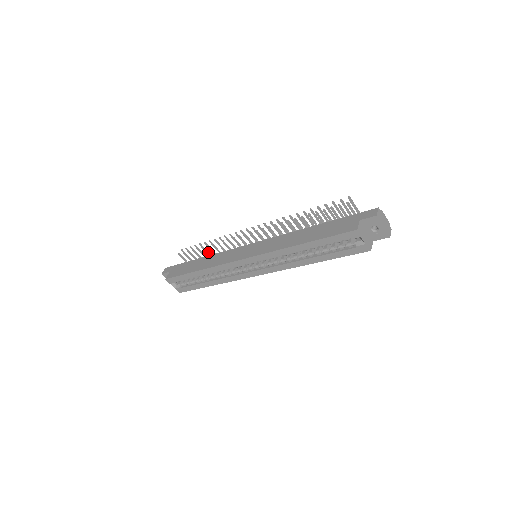
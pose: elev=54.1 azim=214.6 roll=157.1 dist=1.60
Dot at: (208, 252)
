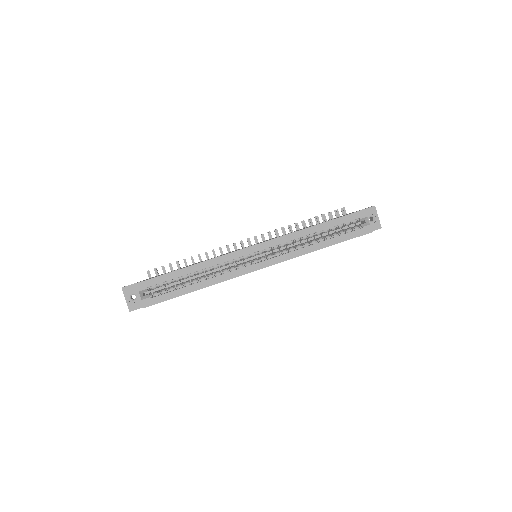
Dot at: occluded
